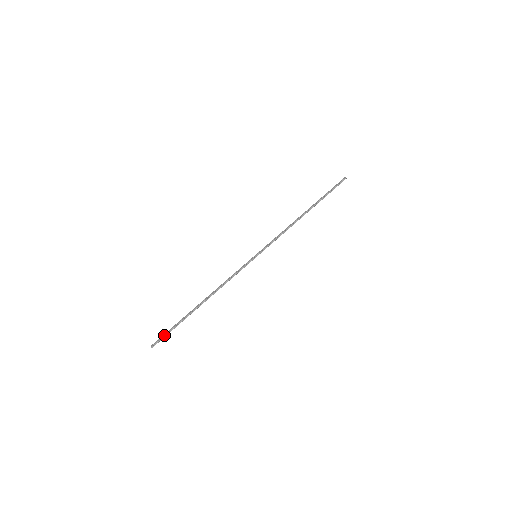
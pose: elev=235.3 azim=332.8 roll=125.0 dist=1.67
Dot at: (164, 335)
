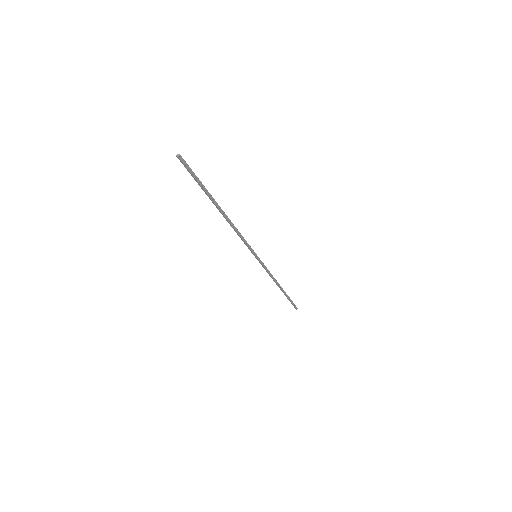
Dot at: occluded
